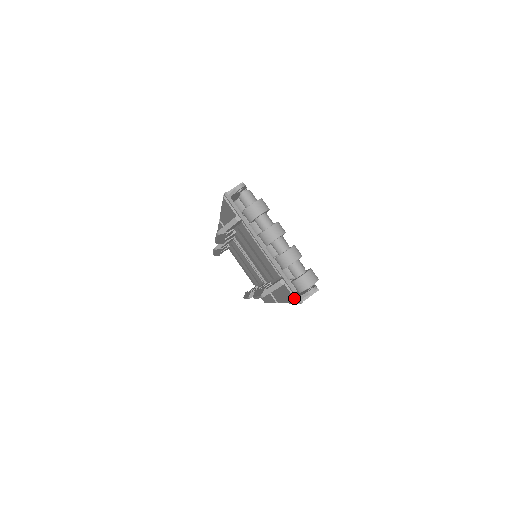
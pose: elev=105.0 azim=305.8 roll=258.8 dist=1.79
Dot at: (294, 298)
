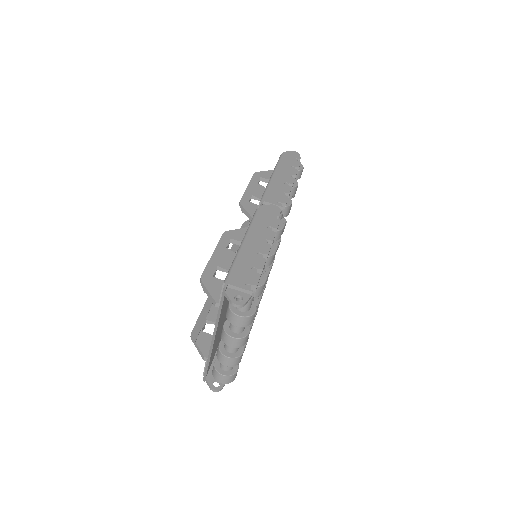
Dot at: (204, 371)
